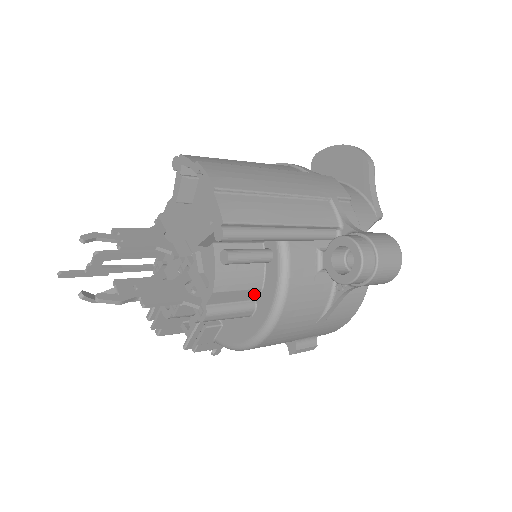
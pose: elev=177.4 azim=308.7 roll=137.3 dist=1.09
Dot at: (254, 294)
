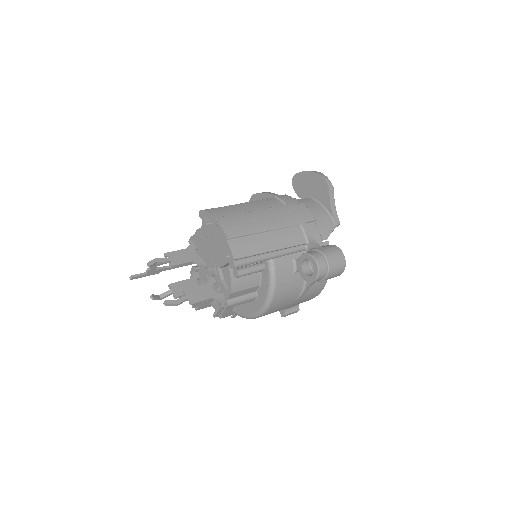
Dot at: (255, 289)
